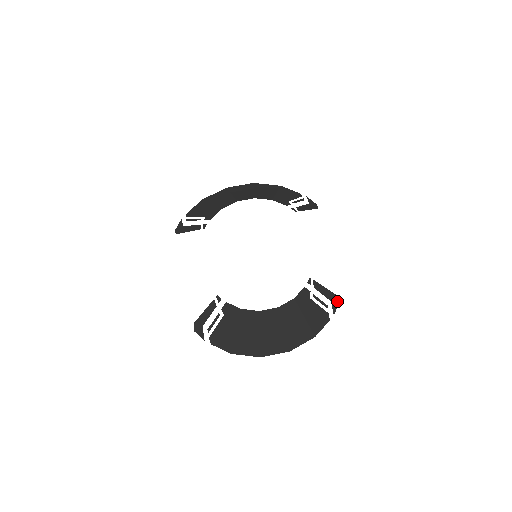
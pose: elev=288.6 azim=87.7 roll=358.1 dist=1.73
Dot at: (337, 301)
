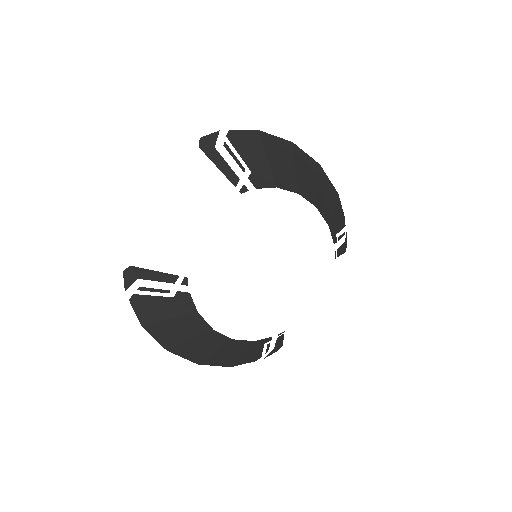
Dot at: (277, 349)
